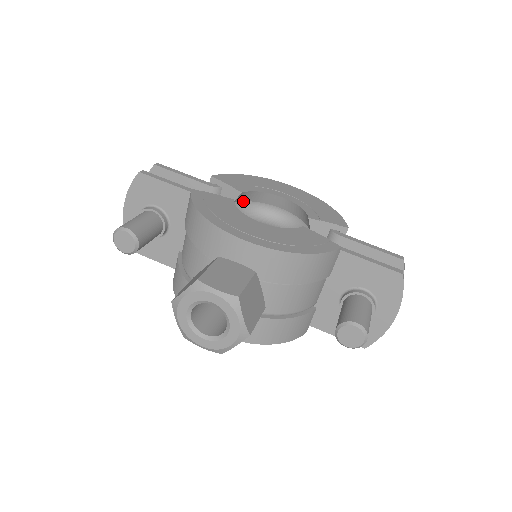
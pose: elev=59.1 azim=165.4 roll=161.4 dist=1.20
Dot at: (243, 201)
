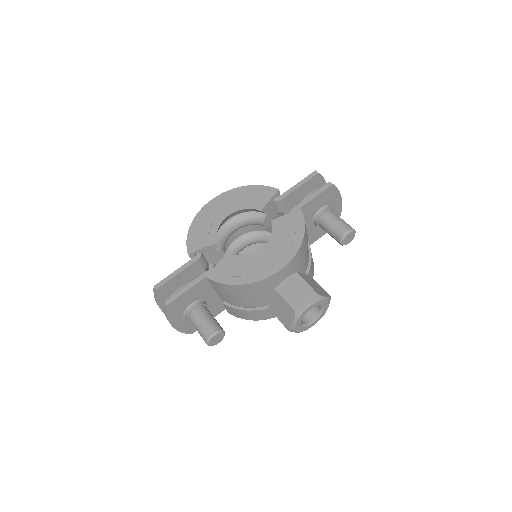
Dot at: occluded
